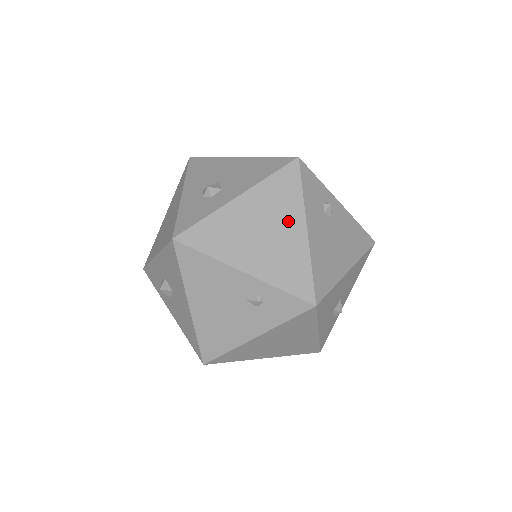
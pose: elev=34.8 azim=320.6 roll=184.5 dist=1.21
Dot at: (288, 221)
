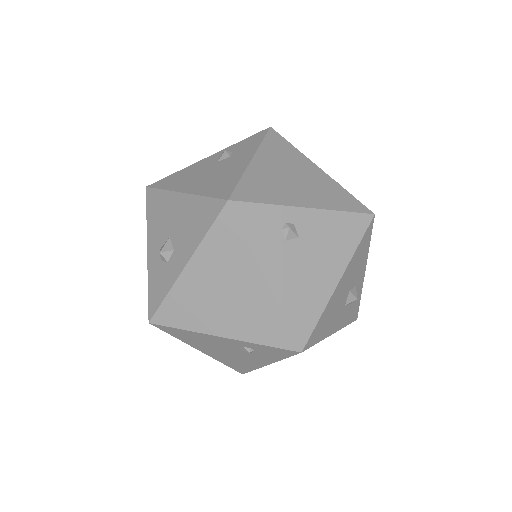
Dot at: (244, 277)
